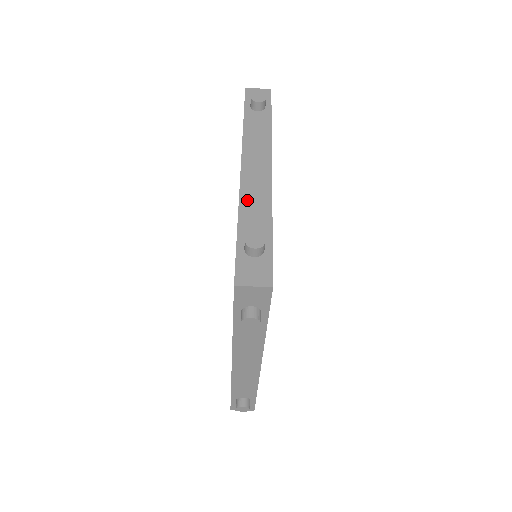
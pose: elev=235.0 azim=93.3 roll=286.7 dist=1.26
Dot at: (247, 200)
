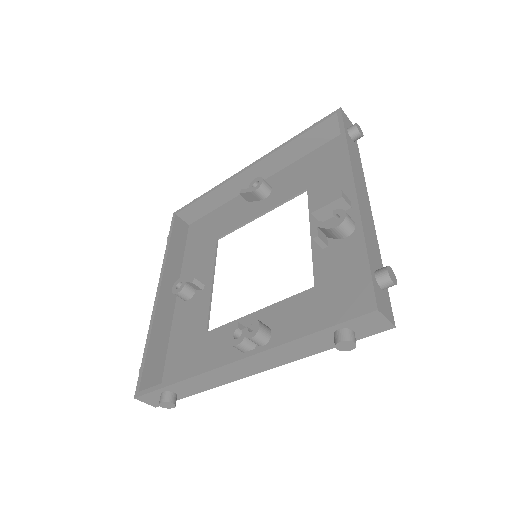
Dot at: (366, 225)
